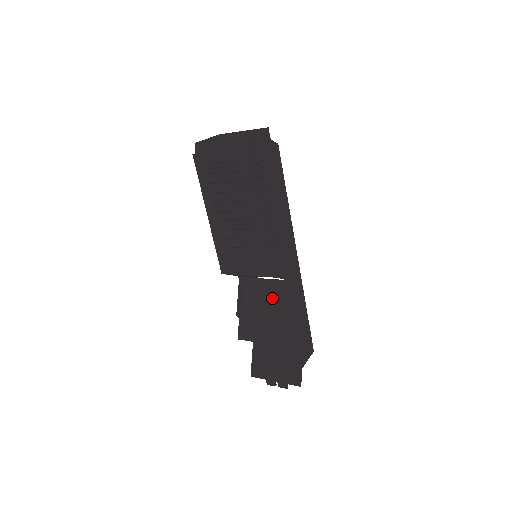
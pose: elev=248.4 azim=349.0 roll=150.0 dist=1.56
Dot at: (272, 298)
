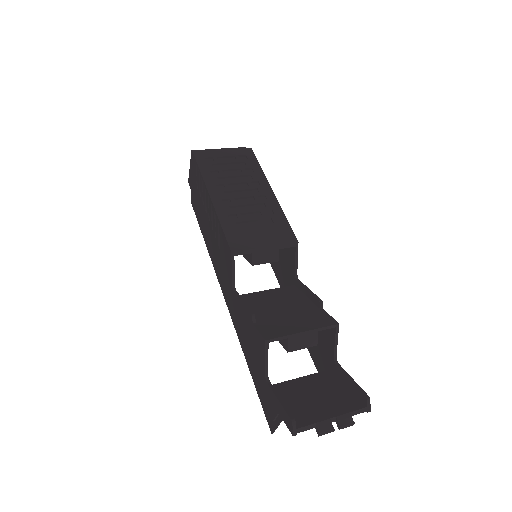
Dot at: (286, 298)
